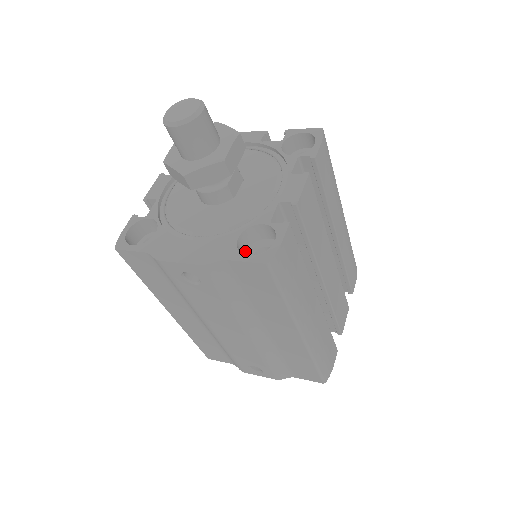
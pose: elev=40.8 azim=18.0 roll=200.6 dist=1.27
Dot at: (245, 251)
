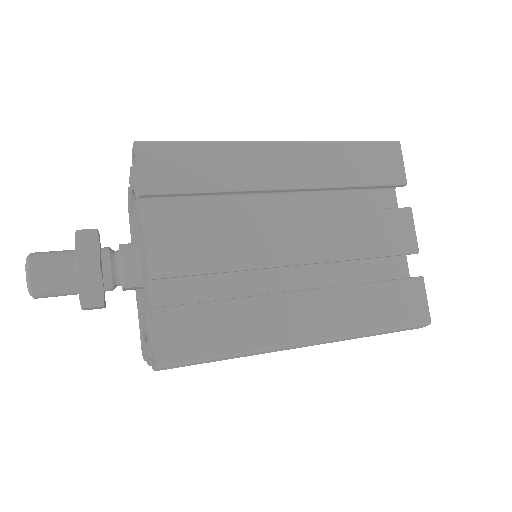
Dot at: occluded
